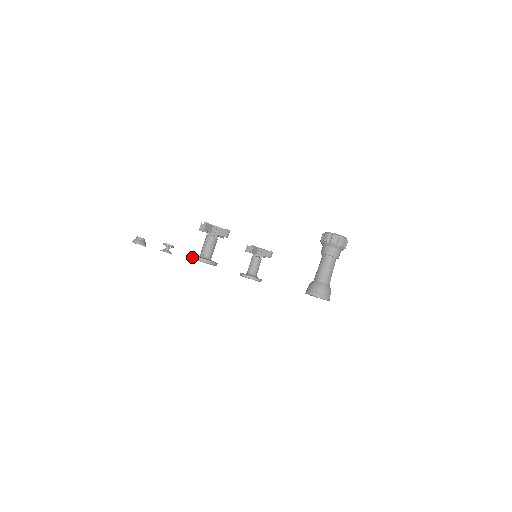
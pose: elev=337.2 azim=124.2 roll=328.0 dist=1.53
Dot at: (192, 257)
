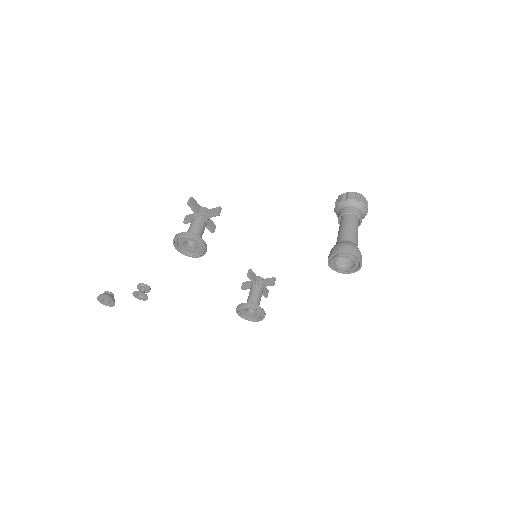
Dot at: (174, 237)
